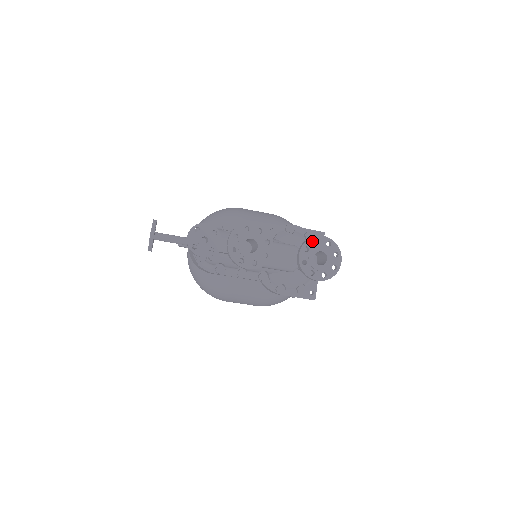
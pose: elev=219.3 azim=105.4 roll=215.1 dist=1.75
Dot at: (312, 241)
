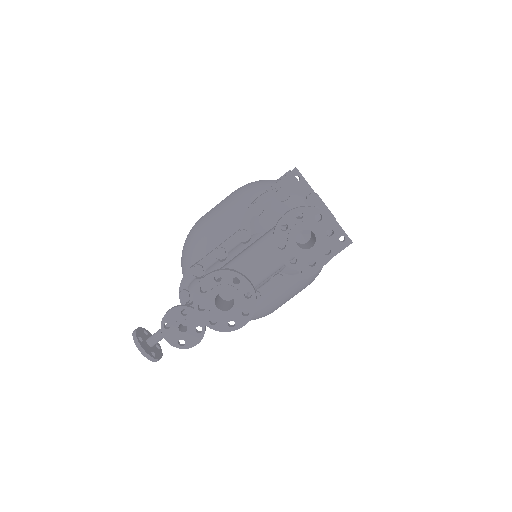
Dot at: (279, 232)
